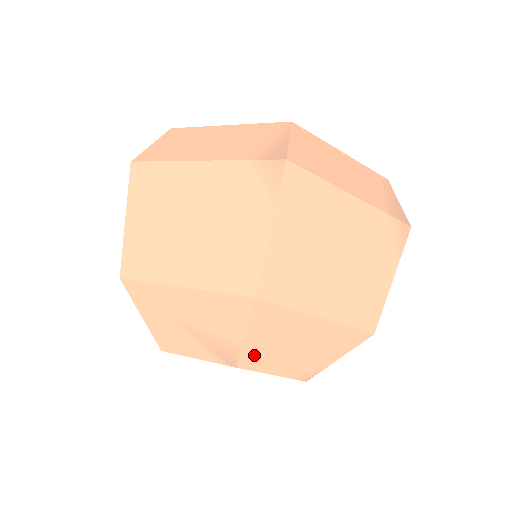
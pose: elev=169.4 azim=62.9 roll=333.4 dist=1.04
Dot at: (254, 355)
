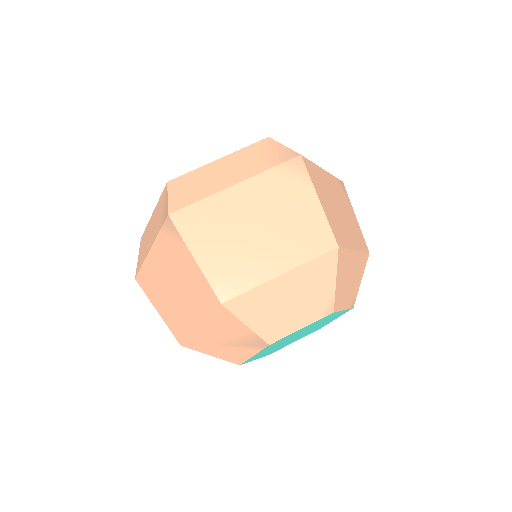
Dot at: (270, 330)
